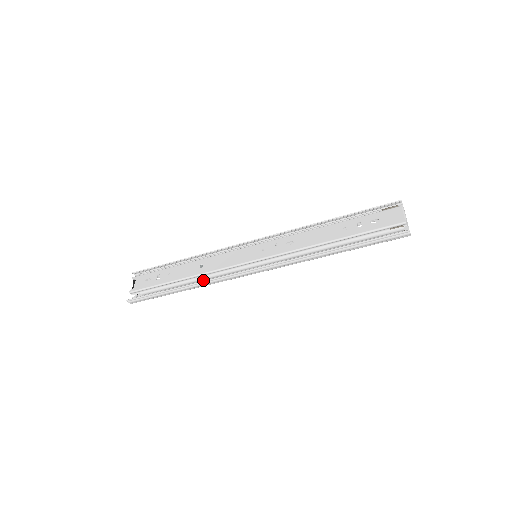
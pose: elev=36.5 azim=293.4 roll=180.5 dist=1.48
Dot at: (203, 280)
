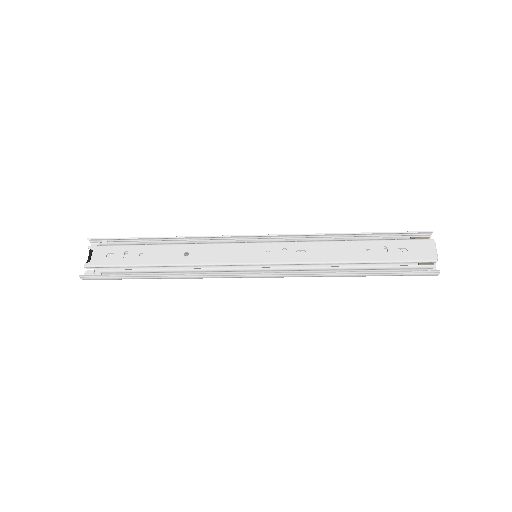
Dot at: (186, 272)
